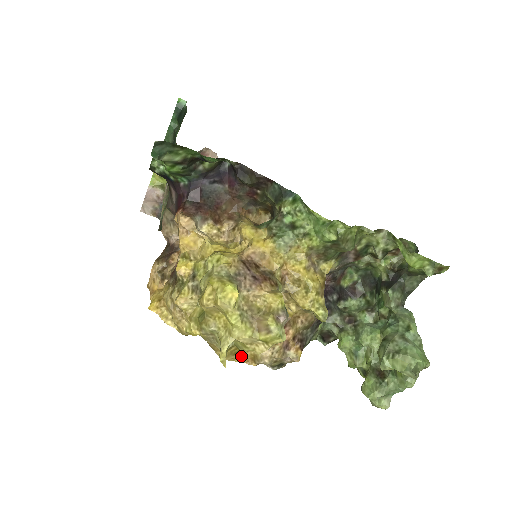
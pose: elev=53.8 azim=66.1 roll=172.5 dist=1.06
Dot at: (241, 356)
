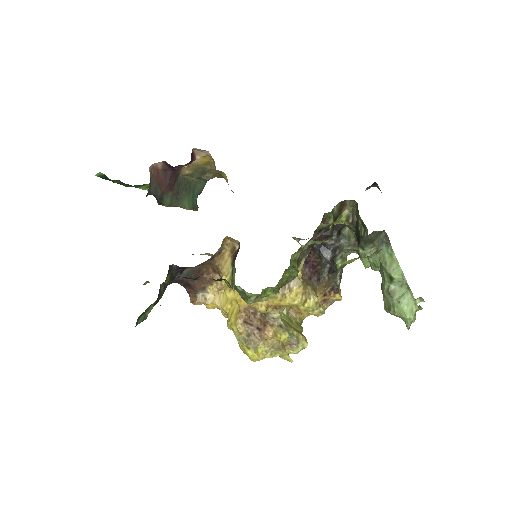
Dot at: occluded
